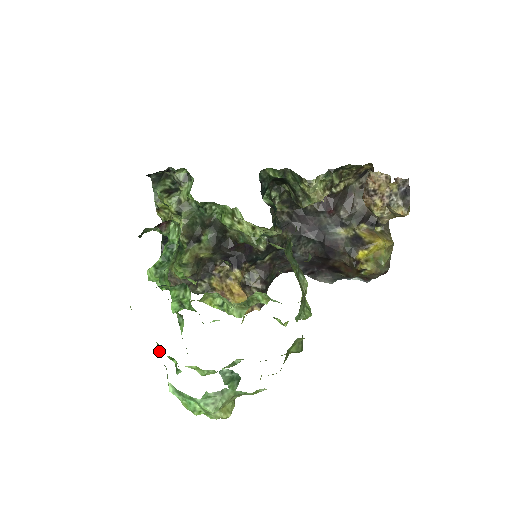
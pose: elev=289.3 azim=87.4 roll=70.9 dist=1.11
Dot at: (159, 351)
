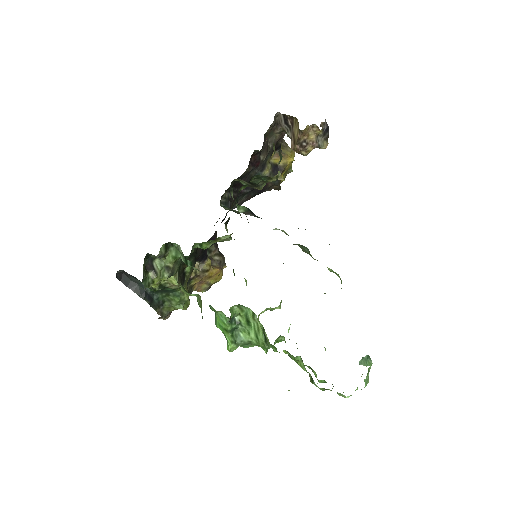
Dot at: occluded
